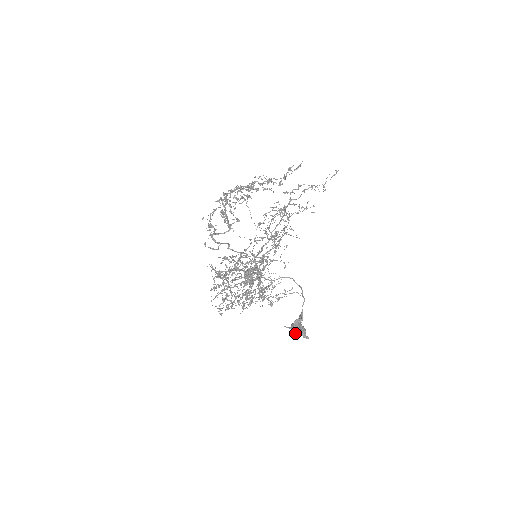
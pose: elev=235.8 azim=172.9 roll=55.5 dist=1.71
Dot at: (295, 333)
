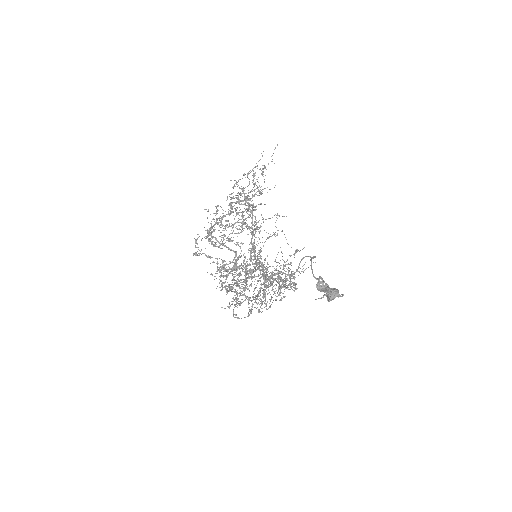
Dot at: (328, 299)
